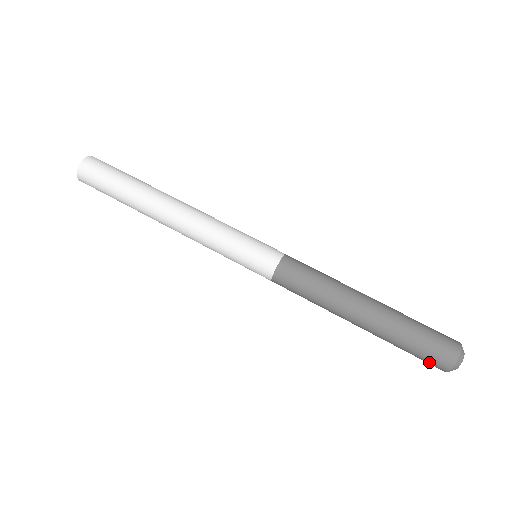
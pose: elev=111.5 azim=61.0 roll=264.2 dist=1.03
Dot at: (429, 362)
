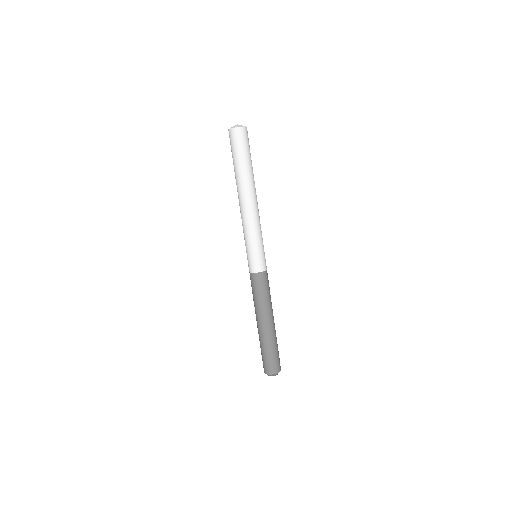
Dot at: occluded
